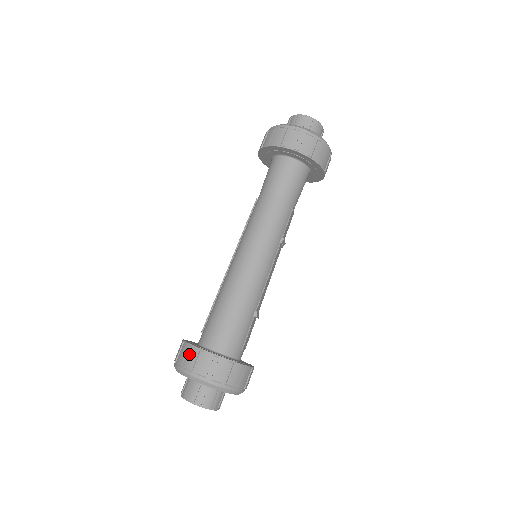
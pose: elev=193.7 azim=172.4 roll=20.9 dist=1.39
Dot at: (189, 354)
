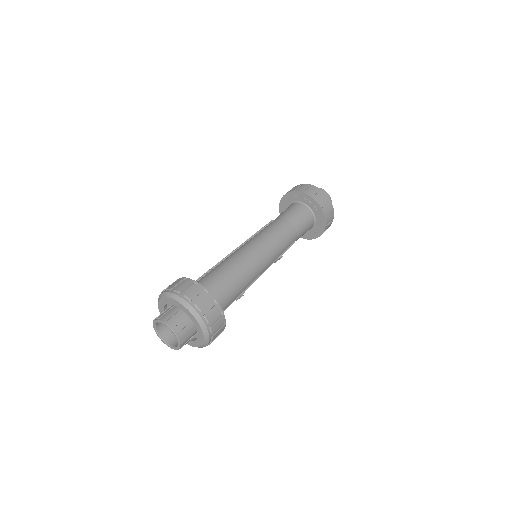
Dot at: (193, 287)
